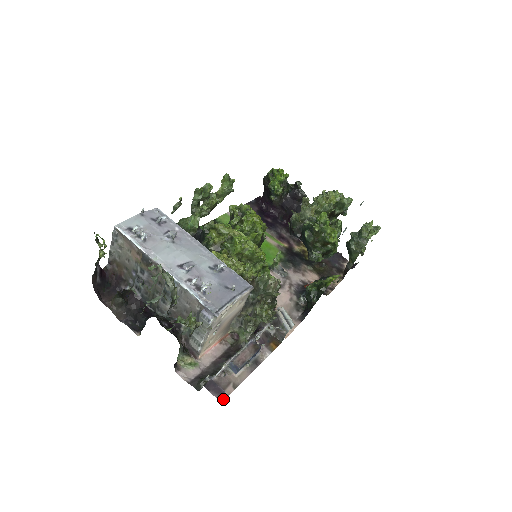
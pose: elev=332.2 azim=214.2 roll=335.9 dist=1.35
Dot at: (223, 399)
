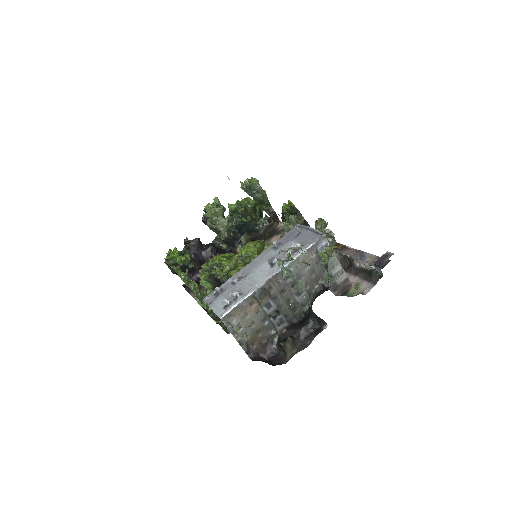
Dot at: occluded
